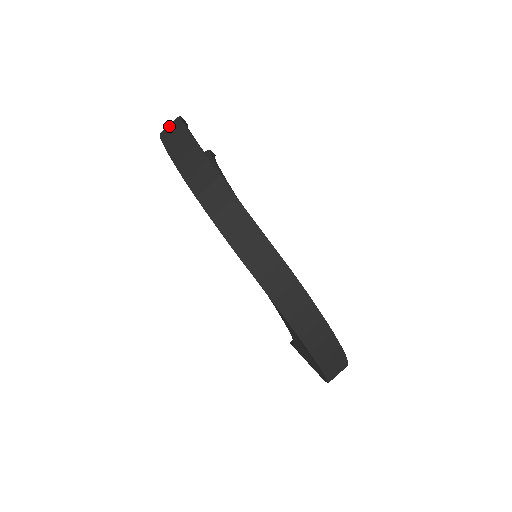
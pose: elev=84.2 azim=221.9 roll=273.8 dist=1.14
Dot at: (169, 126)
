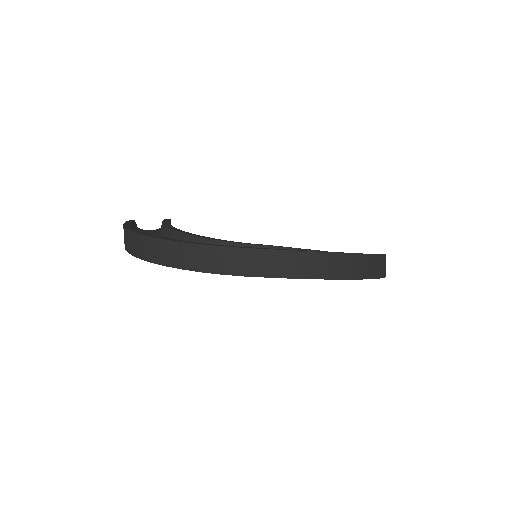
Dot at: (125, 239)
